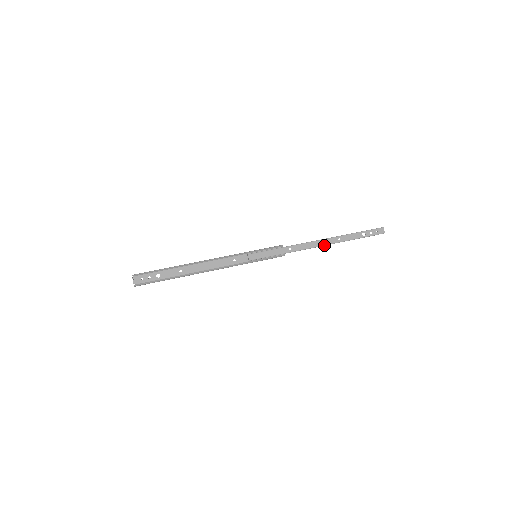
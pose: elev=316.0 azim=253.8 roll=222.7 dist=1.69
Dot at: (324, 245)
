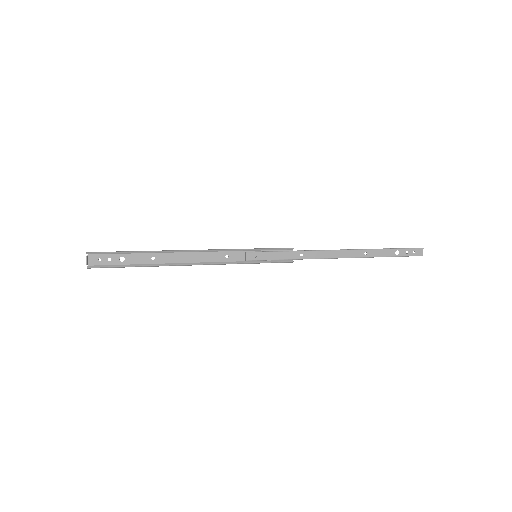
Dot at: (345, 257)
